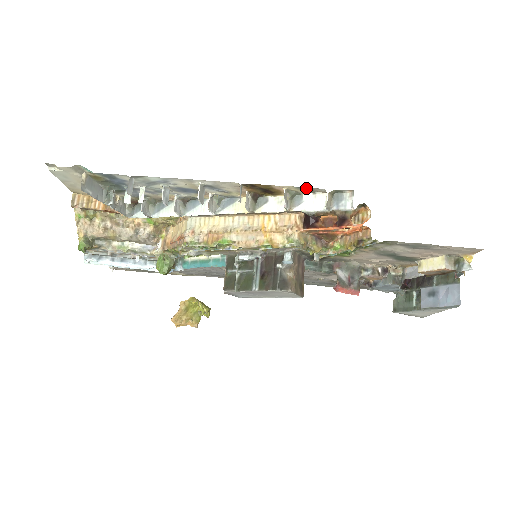
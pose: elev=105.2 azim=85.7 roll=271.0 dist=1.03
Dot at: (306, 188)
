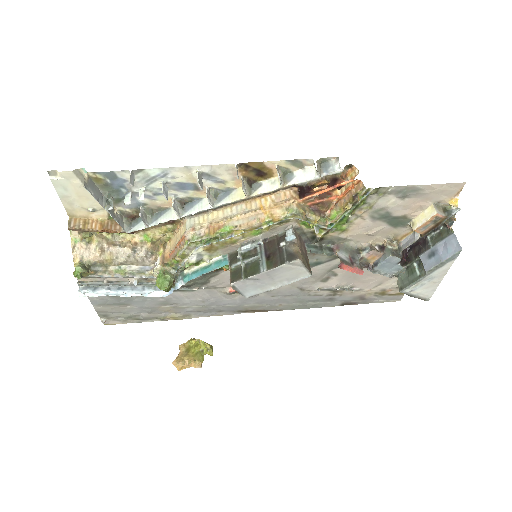
Dot at: (295, 161)
